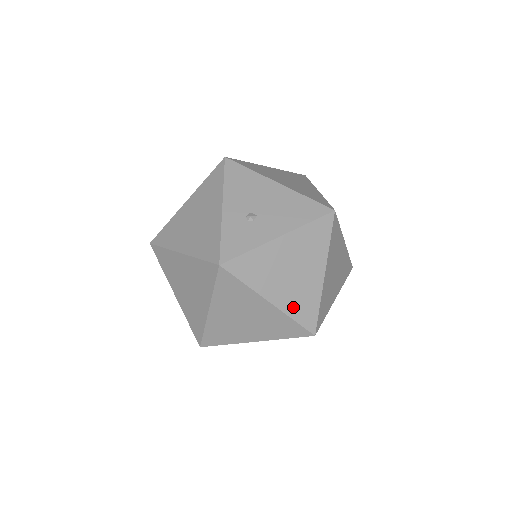
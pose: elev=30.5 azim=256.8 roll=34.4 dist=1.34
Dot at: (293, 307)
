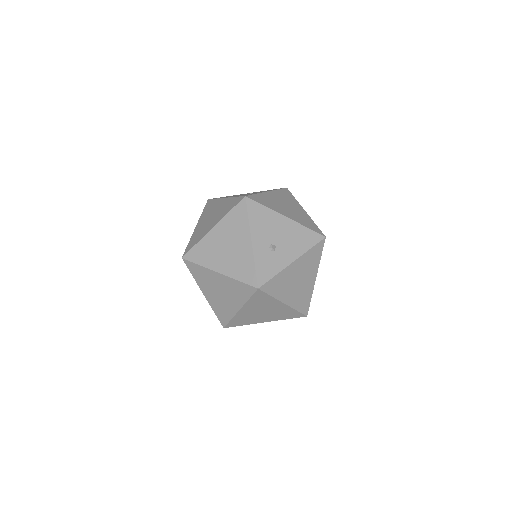
Dot at: (297, 303)
